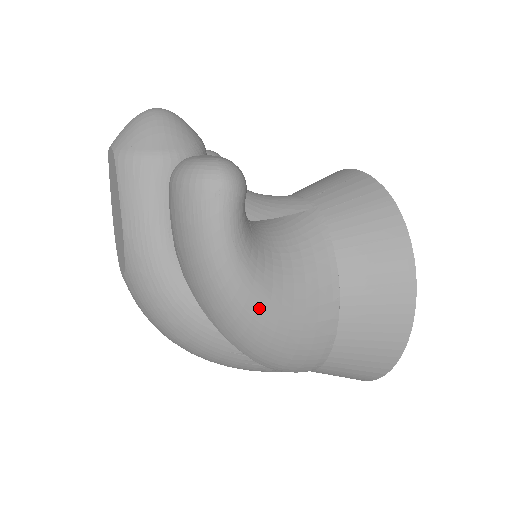
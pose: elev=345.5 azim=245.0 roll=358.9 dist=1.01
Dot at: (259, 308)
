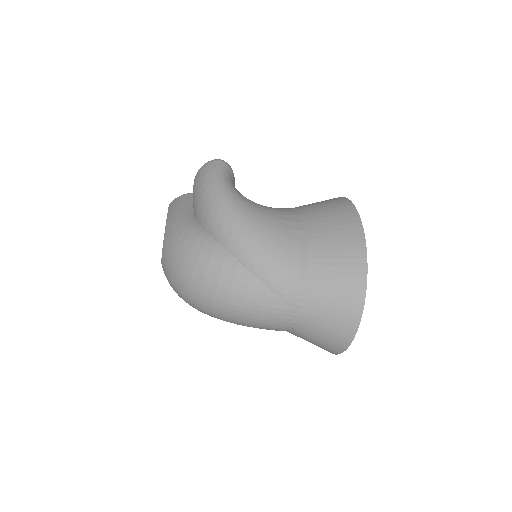
Dot at: (241, 209)
